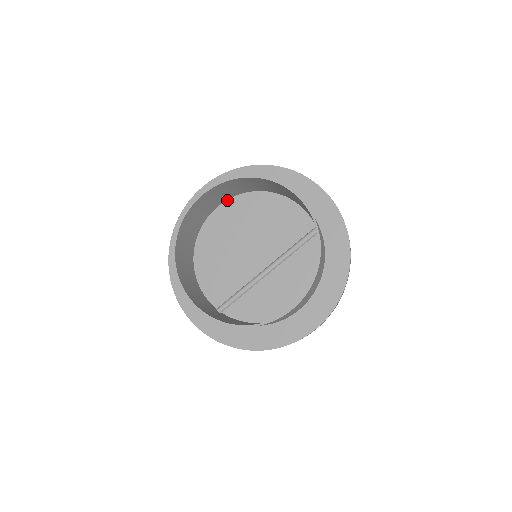
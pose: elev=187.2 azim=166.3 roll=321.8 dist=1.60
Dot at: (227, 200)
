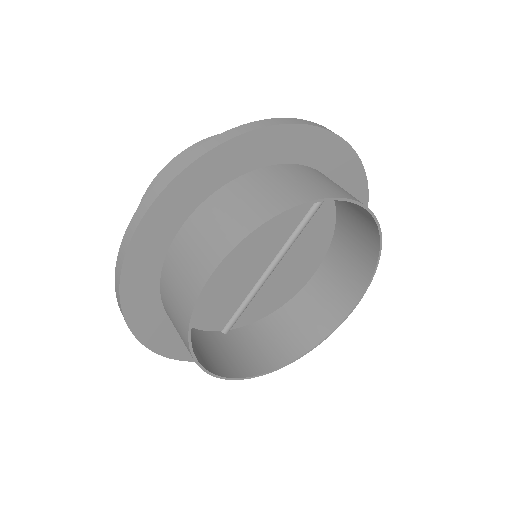
Dot at: (193, 212)
